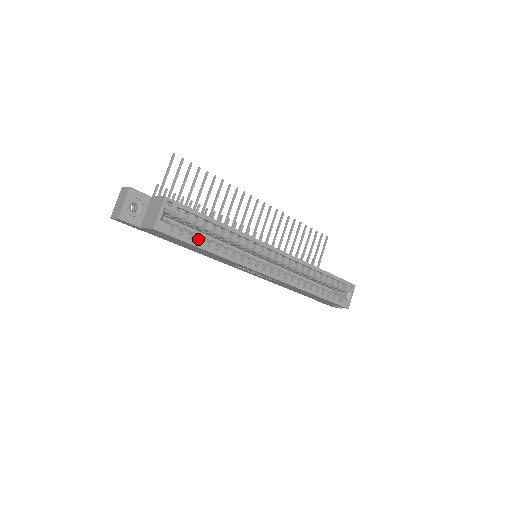
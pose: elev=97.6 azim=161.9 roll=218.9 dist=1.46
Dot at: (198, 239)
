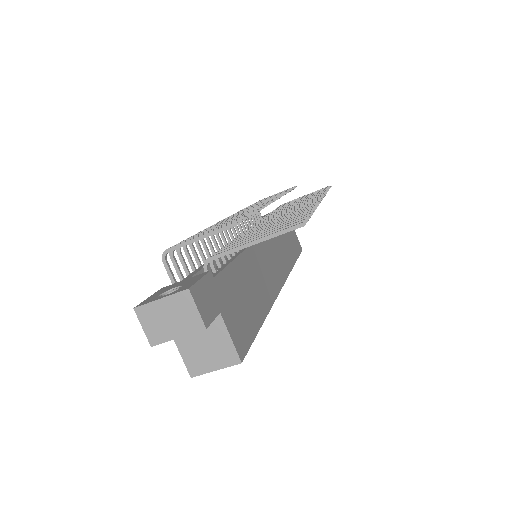
Dot at: occluded
